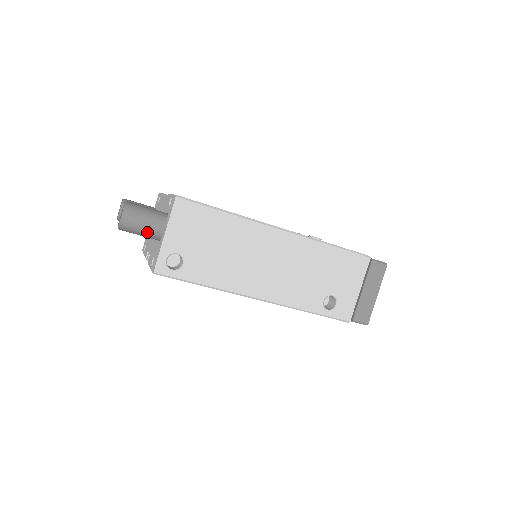
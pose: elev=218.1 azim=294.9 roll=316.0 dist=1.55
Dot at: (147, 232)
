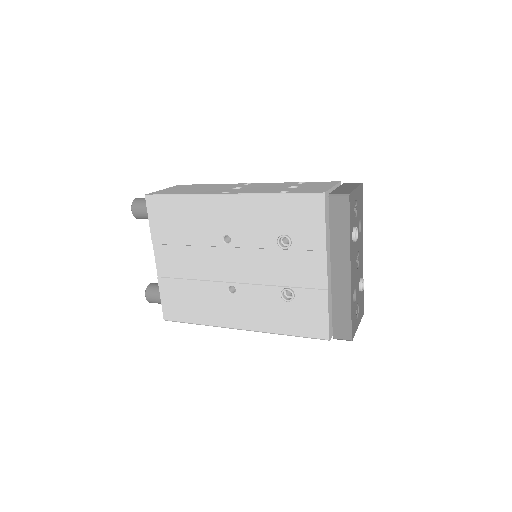
Dot at: occluded
